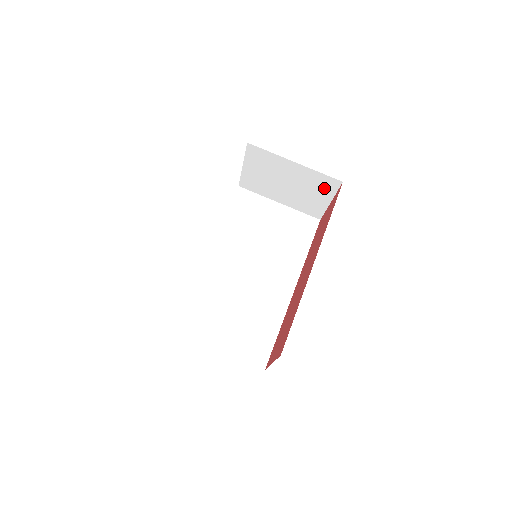
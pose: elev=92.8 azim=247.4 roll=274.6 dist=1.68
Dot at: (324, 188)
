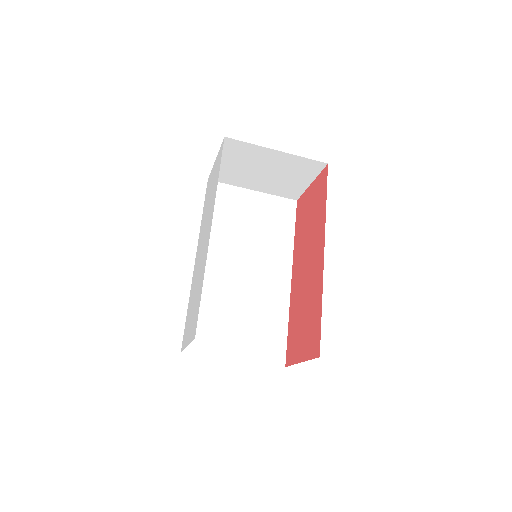
Dot at: (306, 171)
